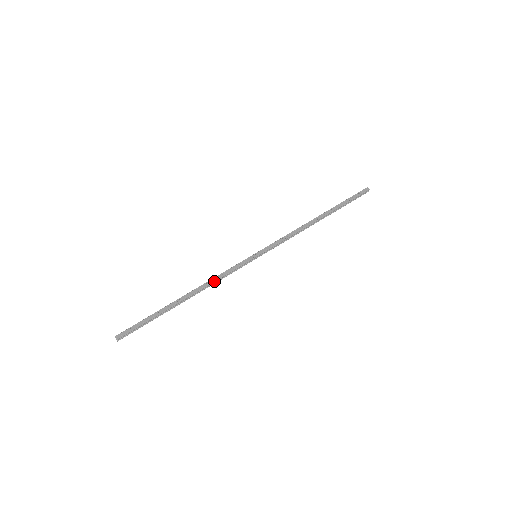
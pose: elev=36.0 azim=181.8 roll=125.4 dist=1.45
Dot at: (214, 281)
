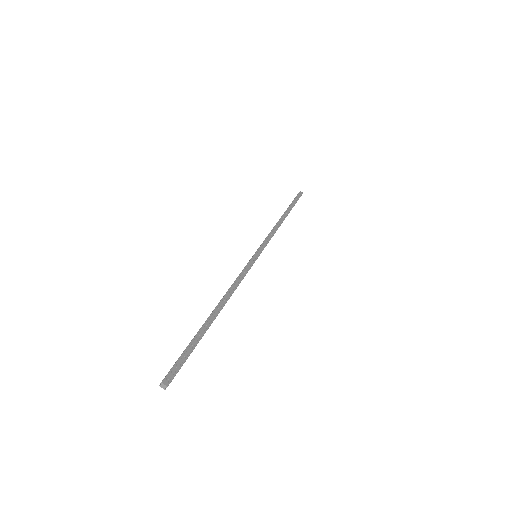
Dot at: (236, 287)
